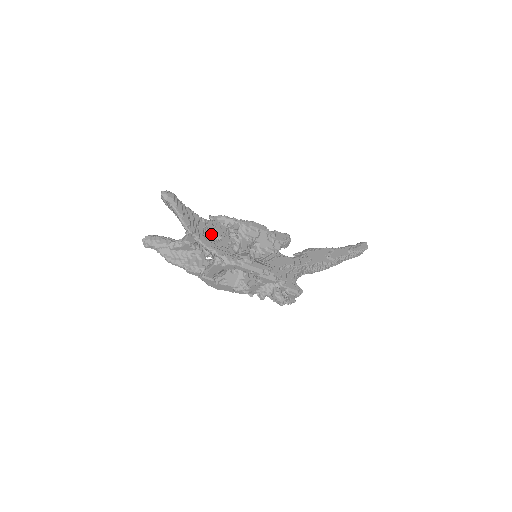
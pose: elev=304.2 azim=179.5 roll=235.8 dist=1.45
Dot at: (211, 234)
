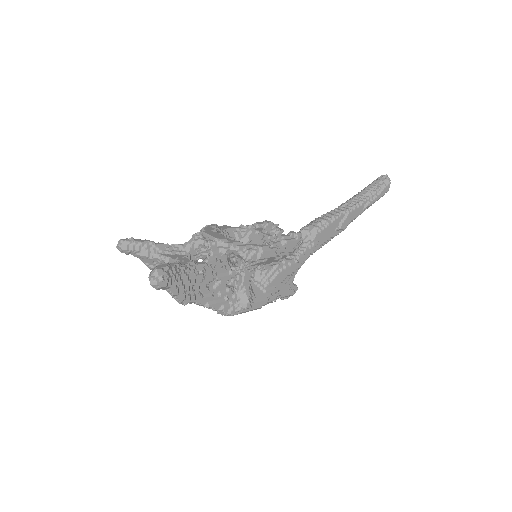
Dot at: (208, 282)
